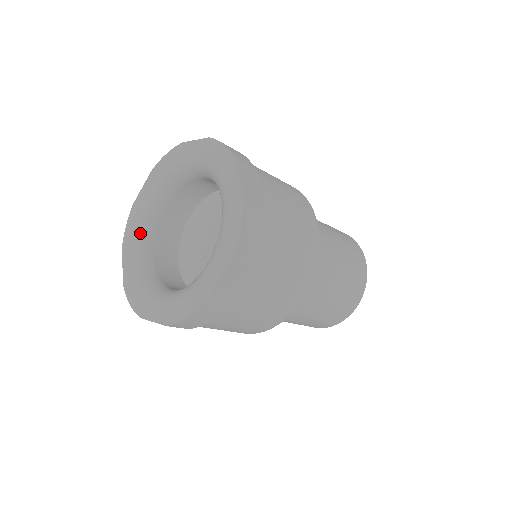
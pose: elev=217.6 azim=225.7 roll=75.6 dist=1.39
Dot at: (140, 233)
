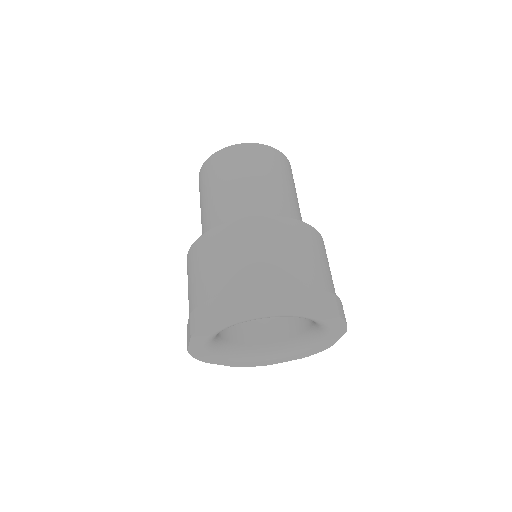
Dot at: occluded
